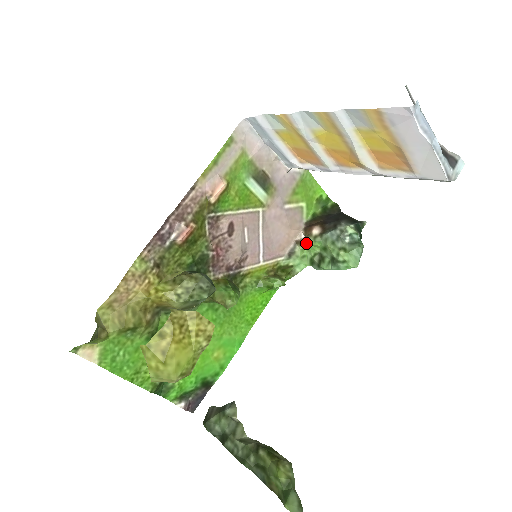
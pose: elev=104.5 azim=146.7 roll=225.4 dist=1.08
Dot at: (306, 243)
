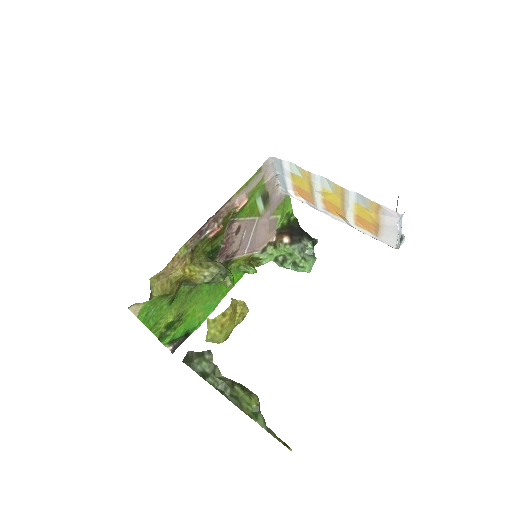
Dot at: (276, 246)
